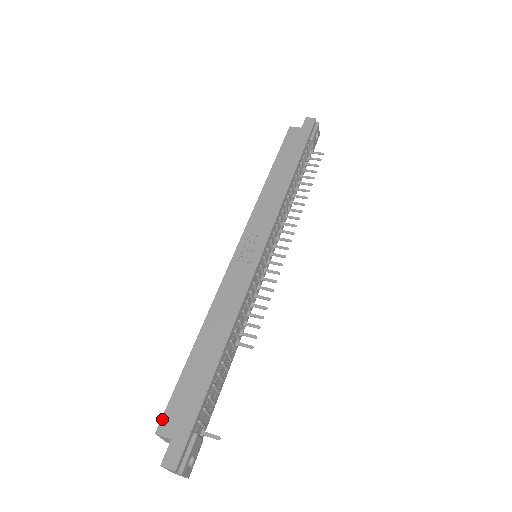
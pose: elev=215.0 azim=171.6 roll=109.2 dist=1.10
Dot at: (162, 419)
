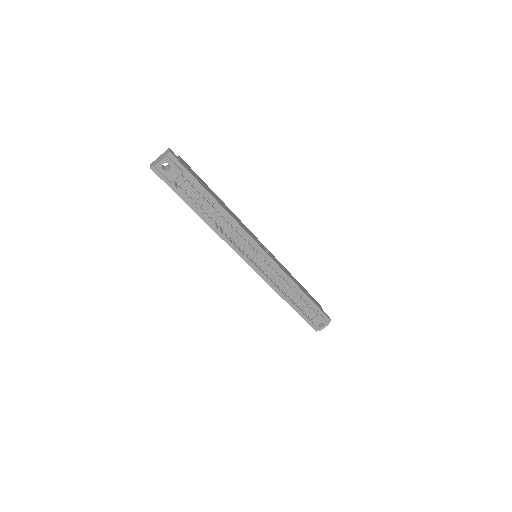
Dot at: (185, 162)
